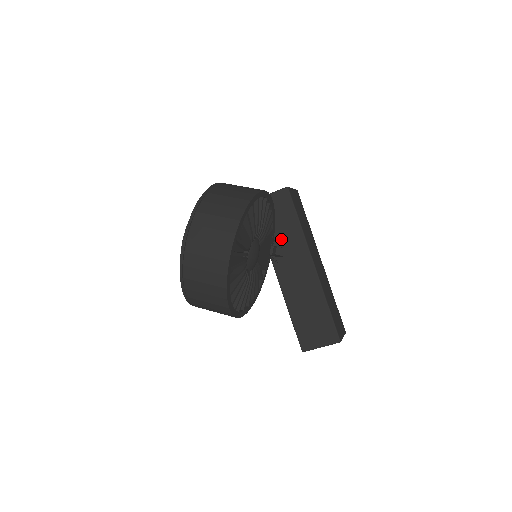
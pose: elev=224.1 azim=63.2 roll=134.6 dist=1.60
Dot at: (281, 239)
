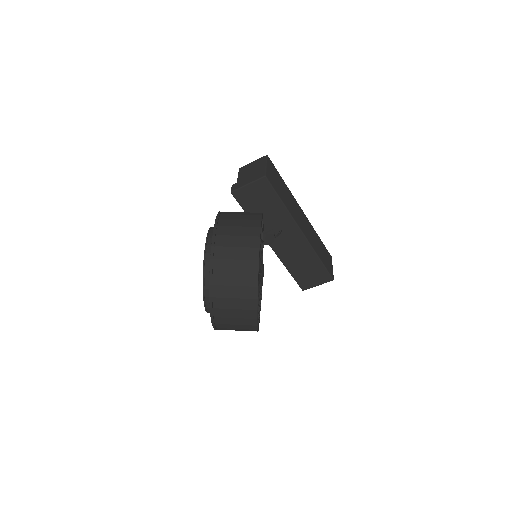
Dot at: (268, 219)
